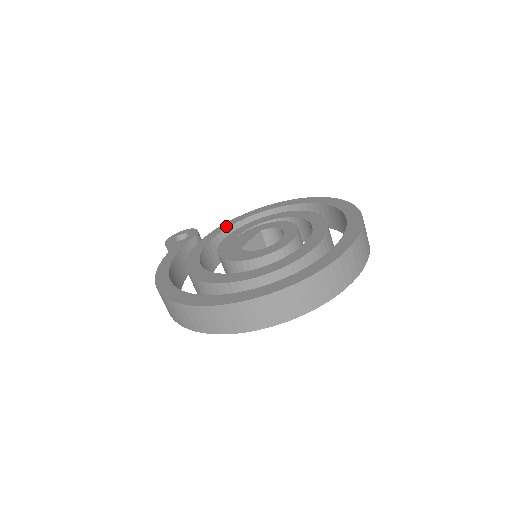
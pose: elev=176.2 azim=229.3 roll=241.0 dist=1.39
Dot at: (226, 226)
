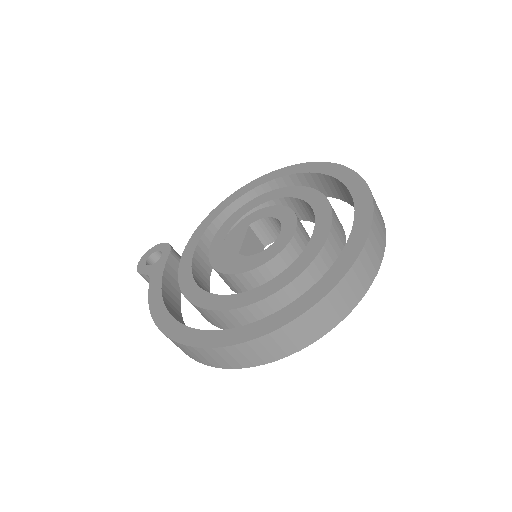
Dot at: (202, 230)
